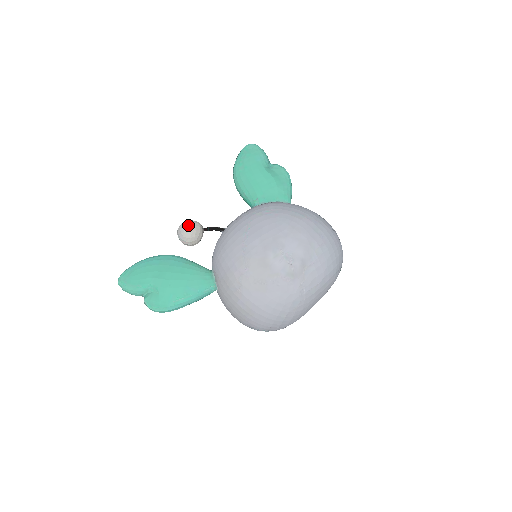
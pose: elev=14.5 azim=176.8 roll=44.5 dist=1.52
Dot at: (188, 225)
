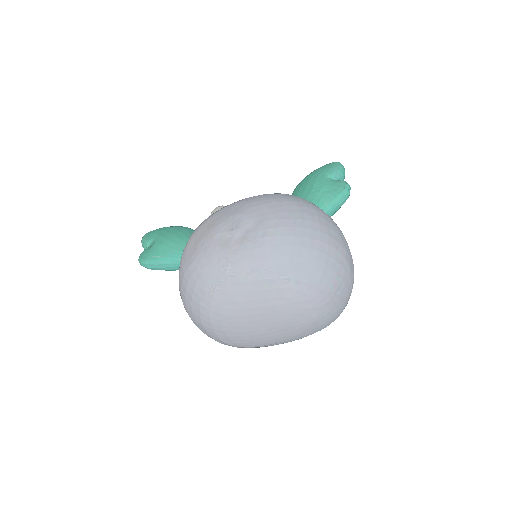
Dot at: (221, 206)
